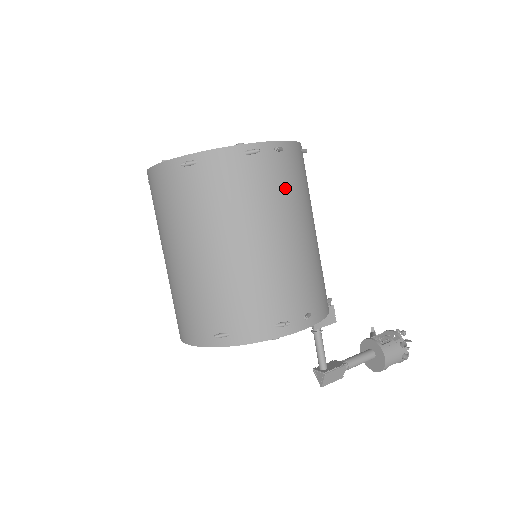
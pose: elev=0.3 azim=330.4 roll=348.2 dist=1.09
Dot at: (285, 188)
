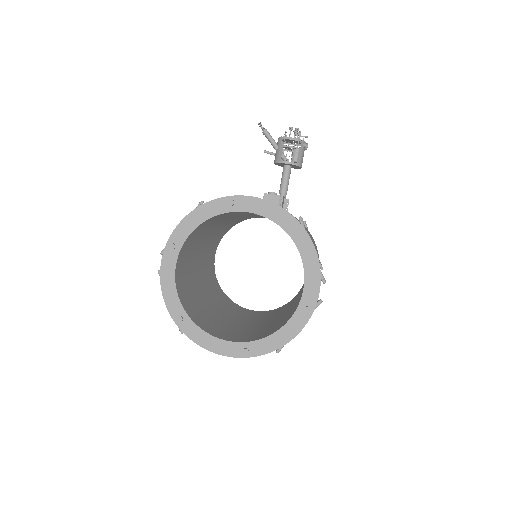
Dot at: occluded
